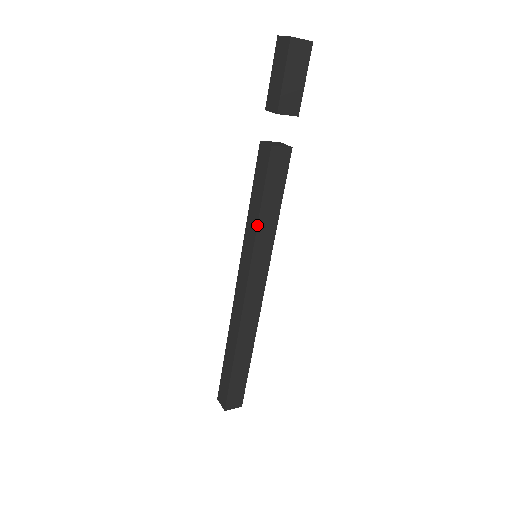
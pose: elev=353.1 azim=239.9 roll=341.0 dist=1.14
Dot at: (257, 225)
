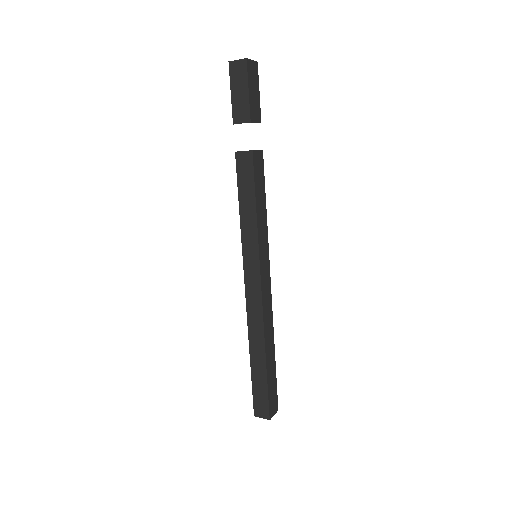
Dot at: (257, 224)
